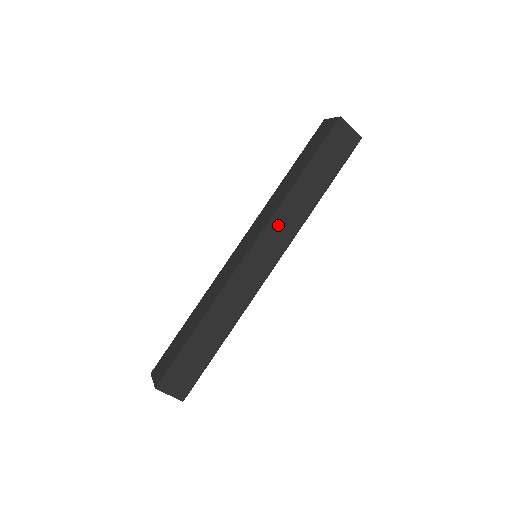
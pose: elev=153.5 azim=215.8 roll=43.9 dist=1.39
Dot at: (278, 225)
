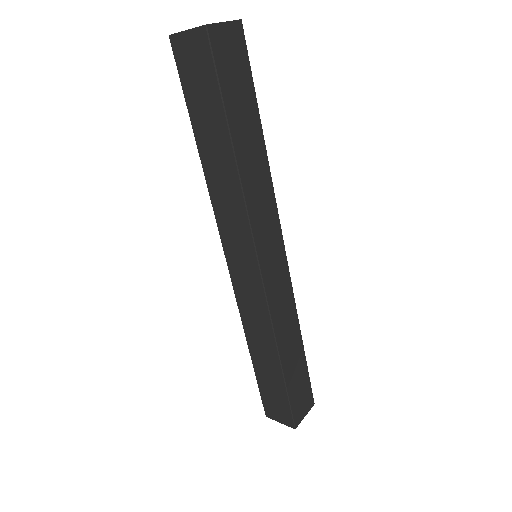
Dot at: (225, 220)
